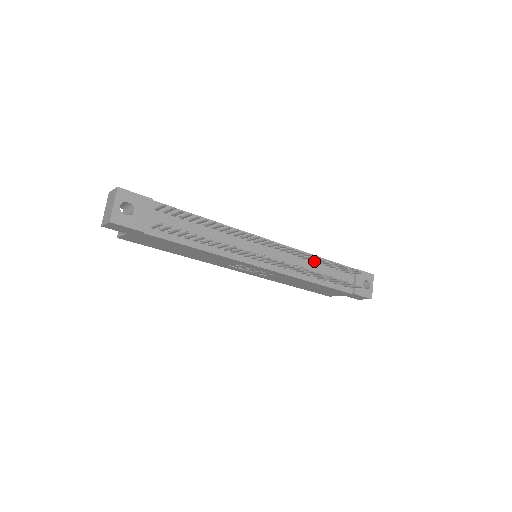
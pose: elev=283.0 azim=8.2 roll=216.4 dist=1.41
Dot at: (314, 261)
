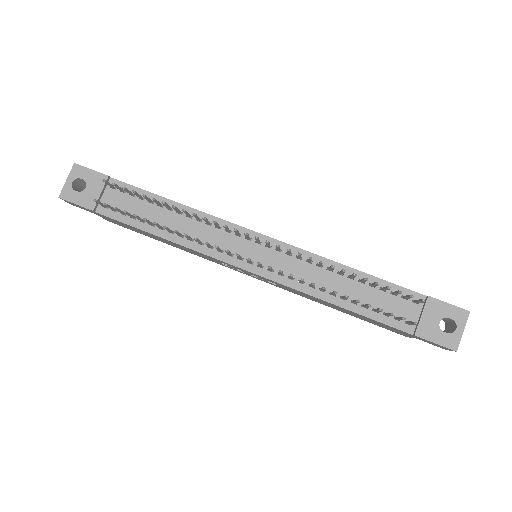
Dot at: (338, 272)
